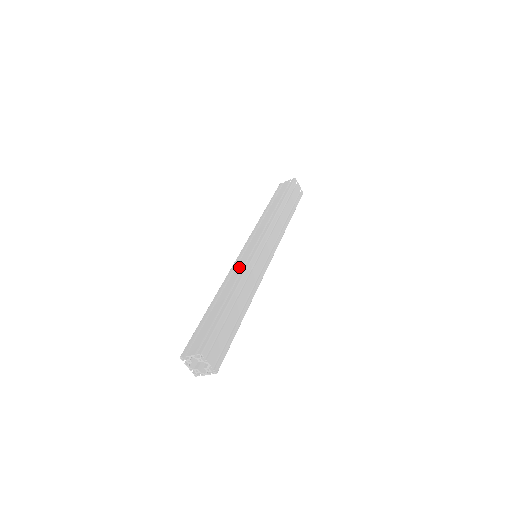
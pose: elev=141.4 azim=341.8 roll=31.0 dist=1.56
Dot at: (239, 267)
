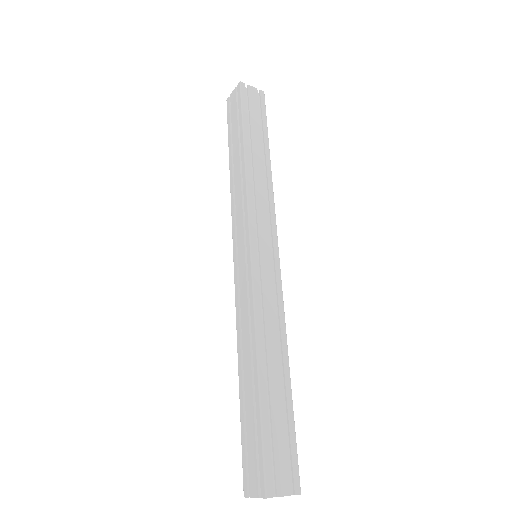
Dot at: (243, 300)
